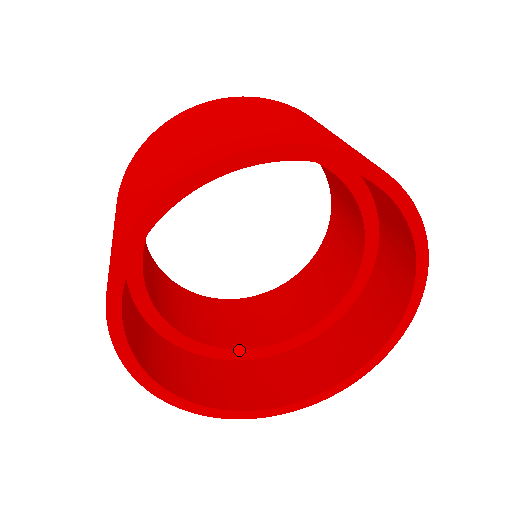
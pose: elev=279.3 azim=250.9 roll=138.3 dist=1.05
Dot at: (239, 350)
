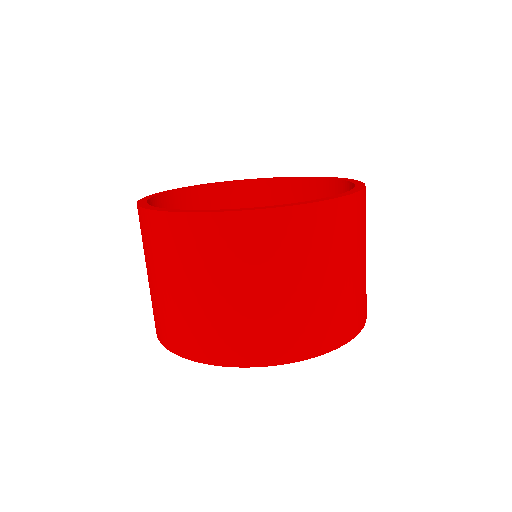
Dot at: occluded
